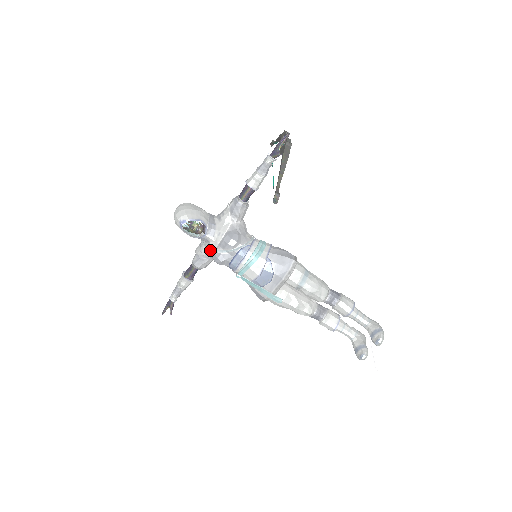
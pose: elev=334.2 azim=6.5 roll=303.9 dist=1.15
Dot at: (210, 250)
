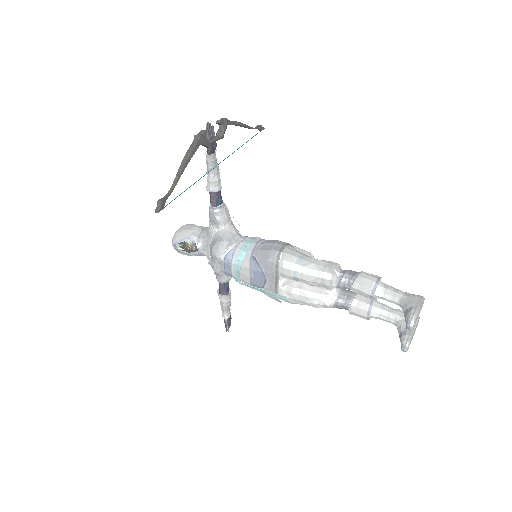
Dot at: (209, 264)
